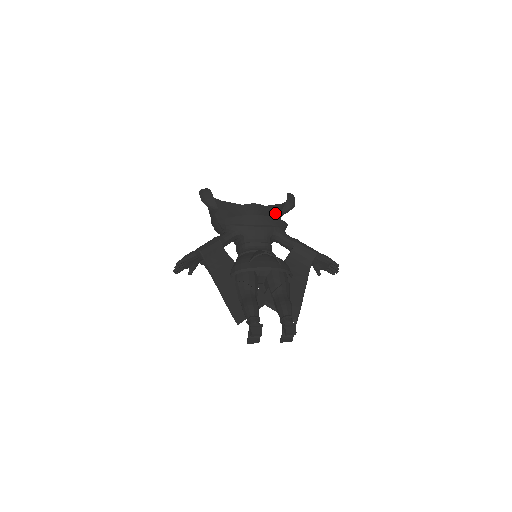
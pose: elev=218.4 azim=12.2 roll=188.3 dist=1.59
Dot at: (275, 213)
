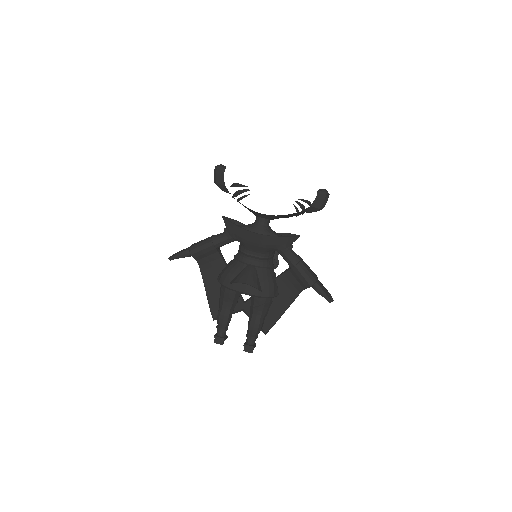
Dot at: (294, 214)
